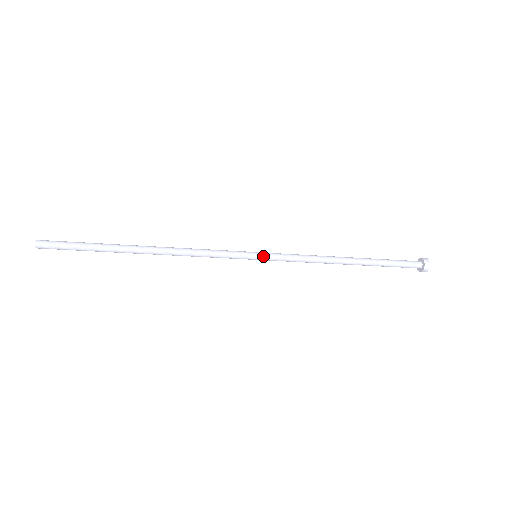
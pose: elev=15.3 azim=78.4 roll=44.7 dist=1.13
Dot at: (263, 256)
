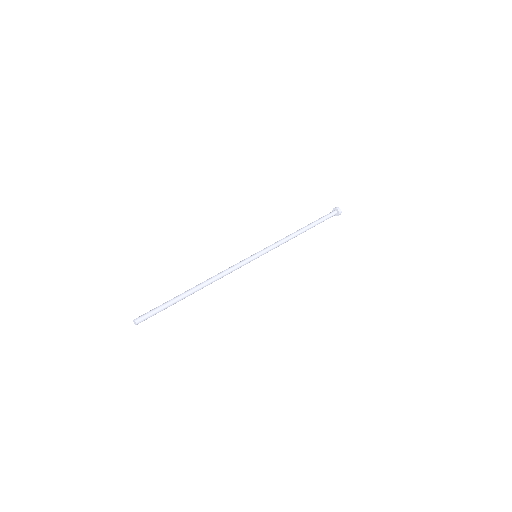
Dot at: occluded
